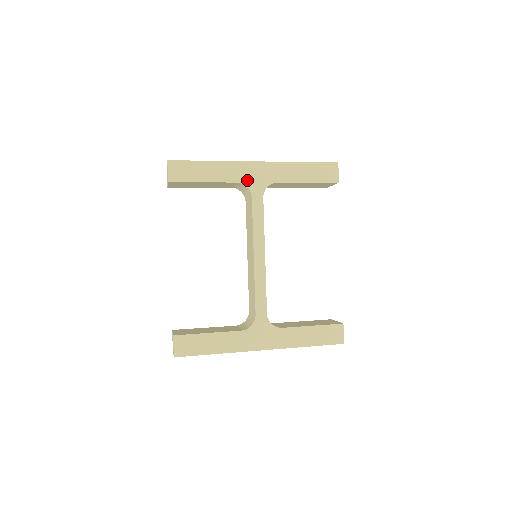
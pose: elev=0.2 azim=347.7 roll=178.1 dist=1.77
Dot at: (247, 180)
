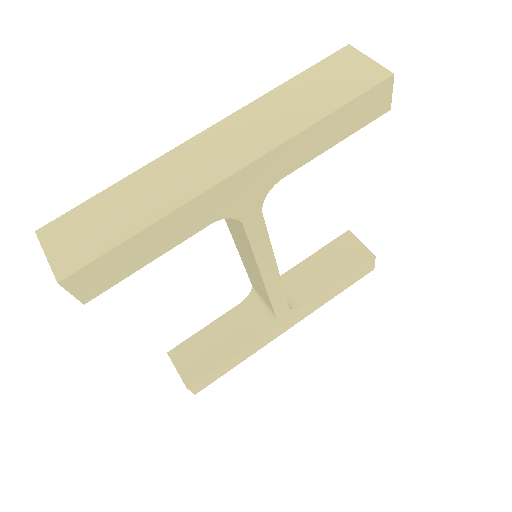
Dot at: (228, 209)
